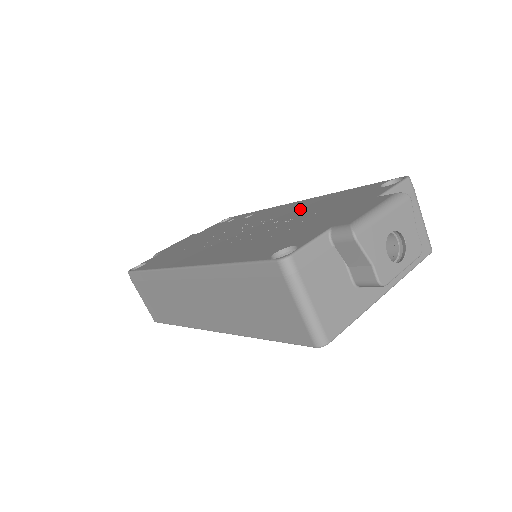
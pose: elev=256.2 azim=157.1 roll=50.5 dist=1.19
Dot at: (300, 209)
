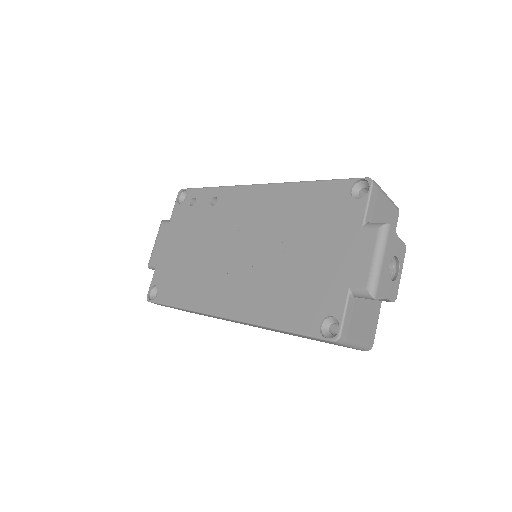
Dot at: (279, 216)
